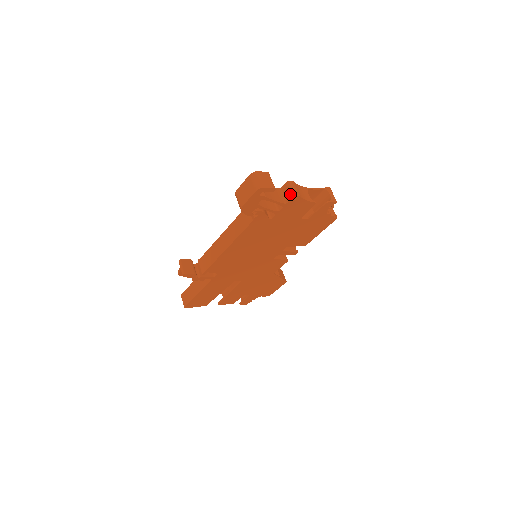
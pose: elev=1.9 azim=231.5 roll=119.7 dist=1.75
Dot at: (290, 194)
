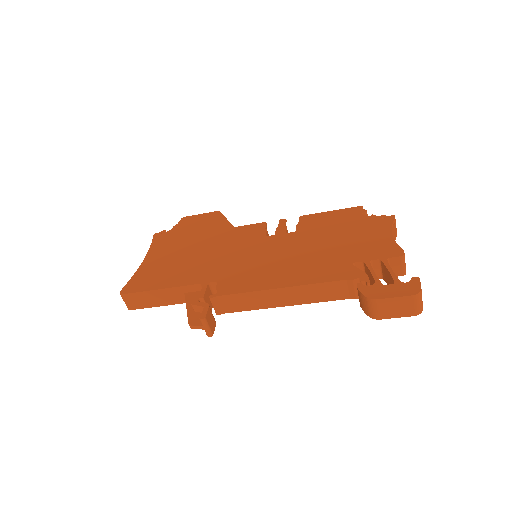
Dot at: (402, 271)
